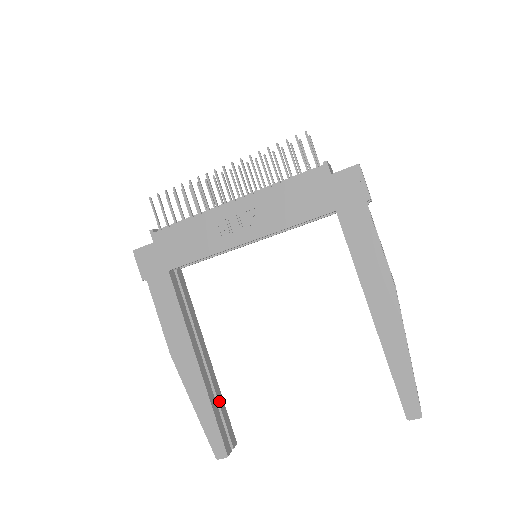
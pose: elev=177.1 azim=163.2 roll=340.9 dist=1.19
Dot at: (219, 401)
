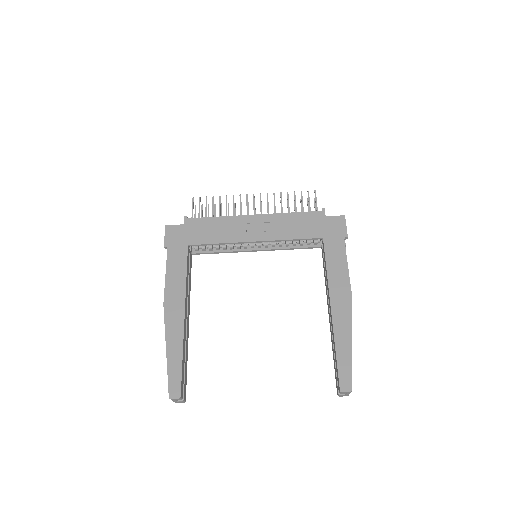
Dot at: (186, 357)
